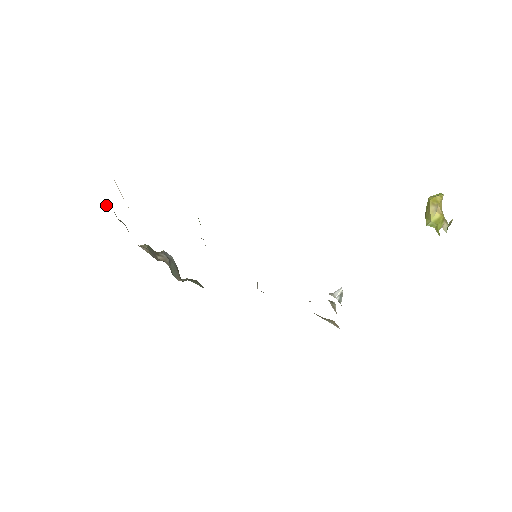
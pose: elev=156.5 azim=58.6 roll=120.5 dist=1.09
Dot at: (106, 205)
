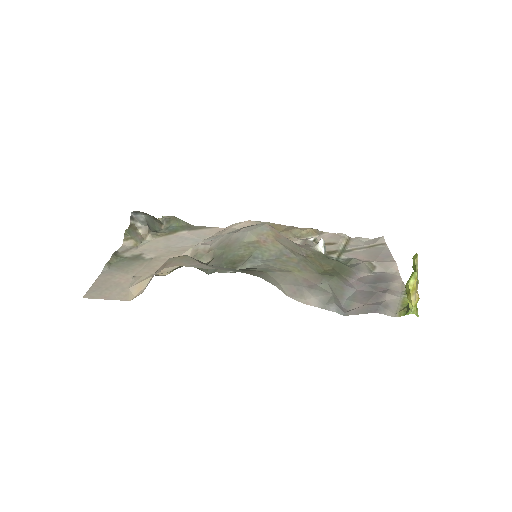
Dot at: (101, 272)
